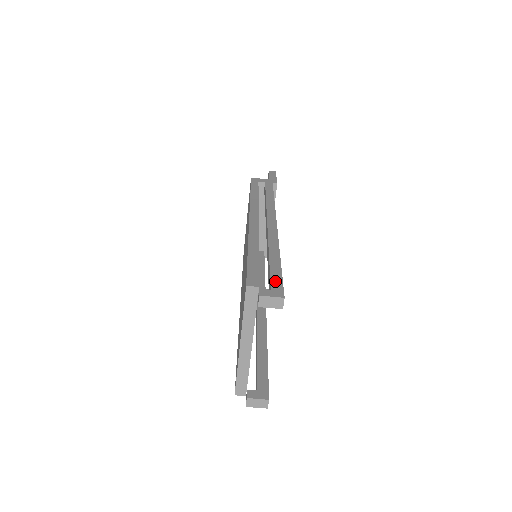
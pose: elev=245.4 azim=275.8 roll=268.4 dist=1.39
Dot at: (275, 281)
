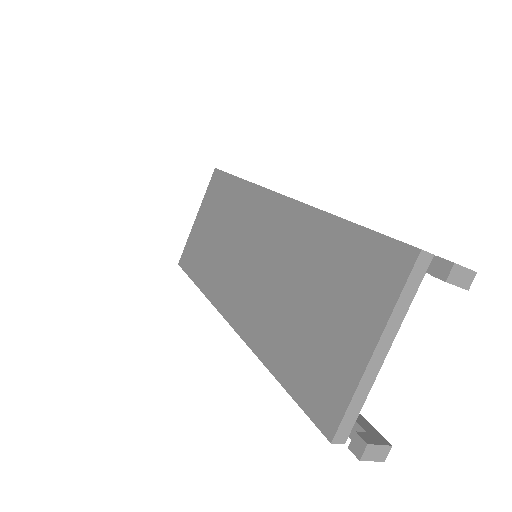
Dot at: occluded
